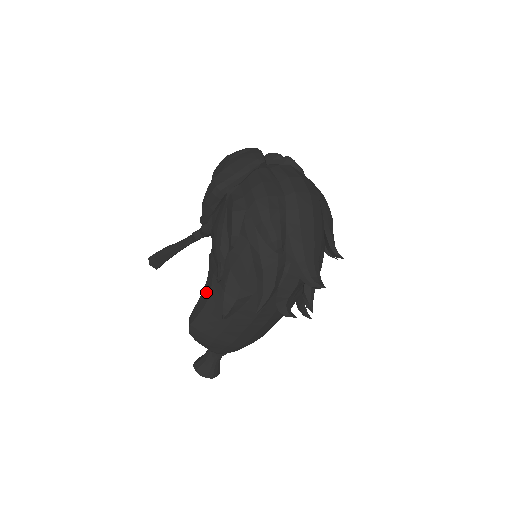
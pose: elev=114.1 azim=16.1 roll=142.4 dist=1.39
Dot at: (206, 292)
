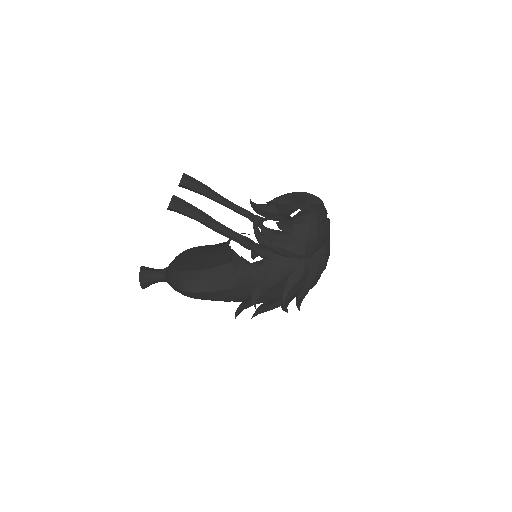
Dot at: (225, 284)
